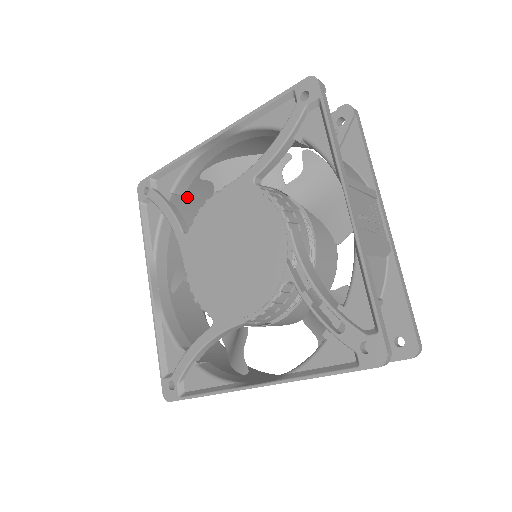
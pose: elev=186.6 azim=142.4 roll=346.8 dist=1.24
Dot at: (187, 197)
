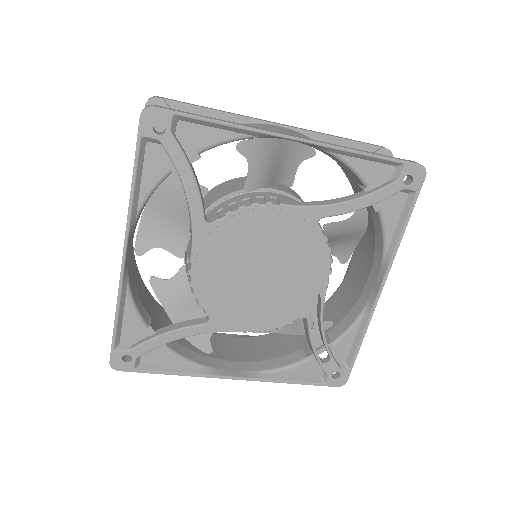
Dot at: occluded
